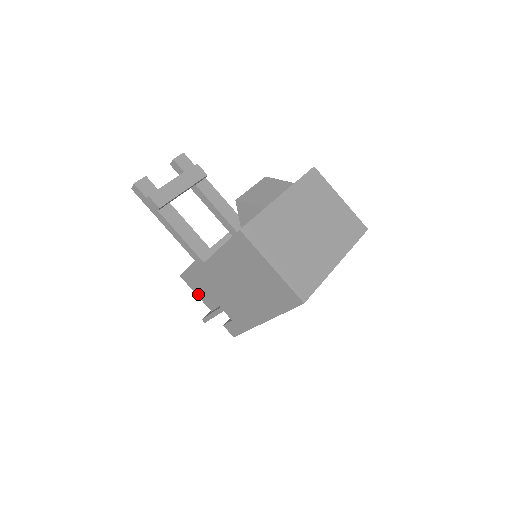
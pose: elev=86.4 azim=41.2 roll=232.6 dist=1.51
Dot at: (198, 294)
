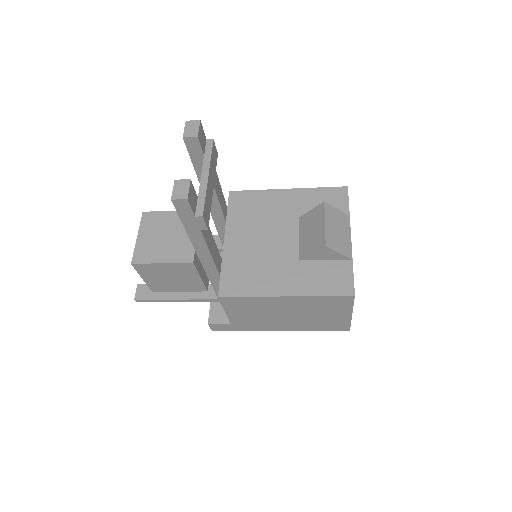
Dot at: (147, 280)
